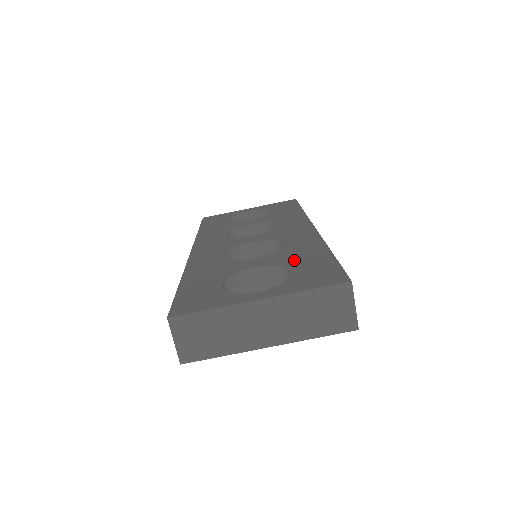
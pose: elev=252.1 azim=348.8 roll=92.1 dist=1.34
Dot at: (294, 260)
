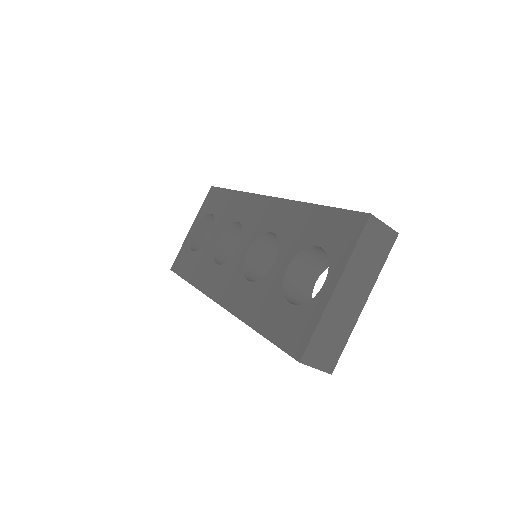
Dot at: (304, 236)
